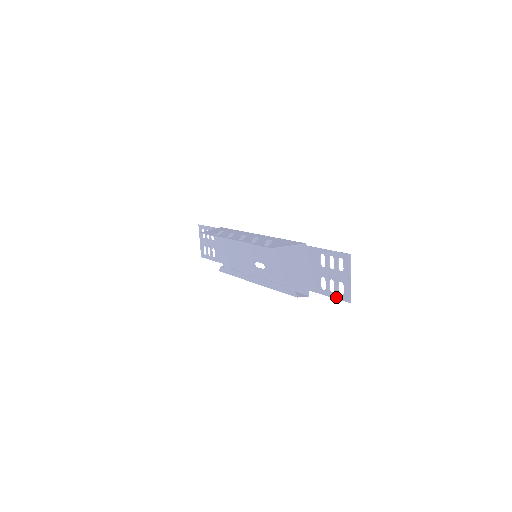
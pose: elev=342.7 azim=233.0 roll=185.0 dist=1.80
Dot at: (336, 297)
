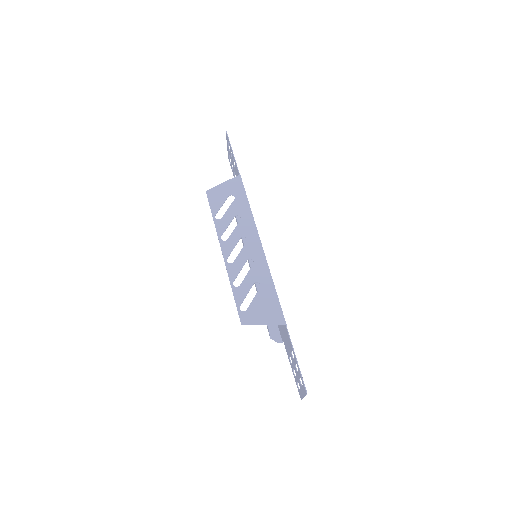
Dot at: (295, 380)
